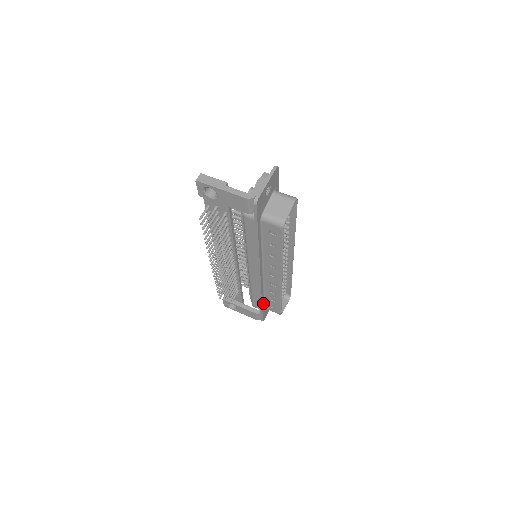
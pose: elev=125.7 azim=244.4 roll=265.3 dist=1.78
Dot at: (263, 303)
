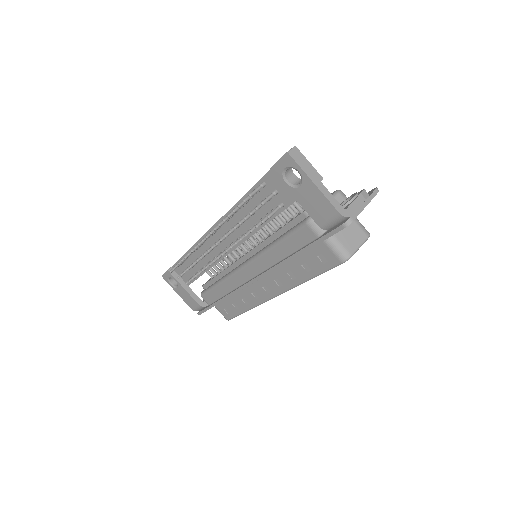
Dot at: occluded
